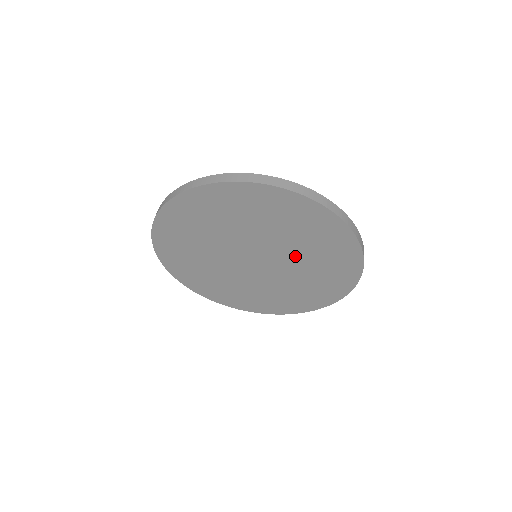
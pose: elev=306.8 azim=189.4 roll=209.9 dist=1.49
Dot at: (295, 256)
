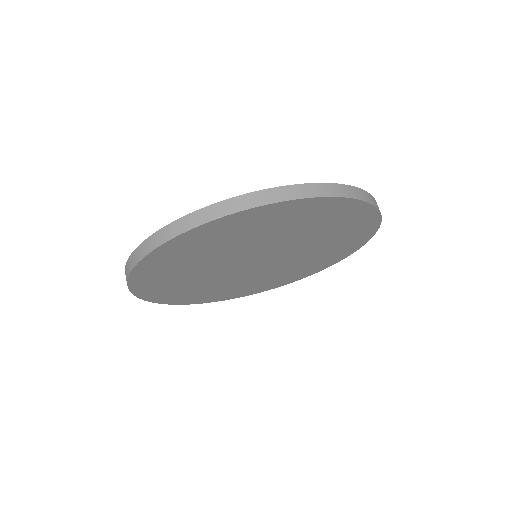
Dot at: (306, 248)
